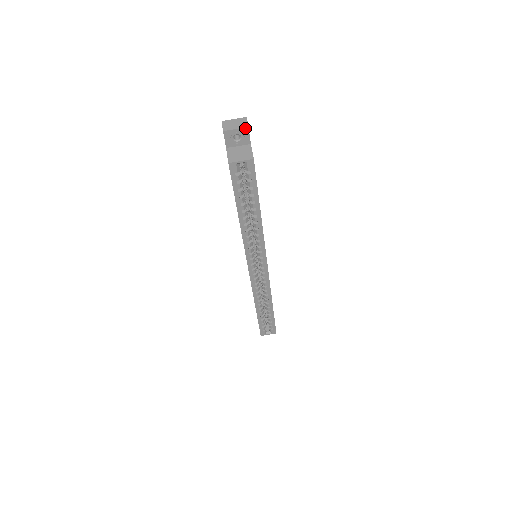
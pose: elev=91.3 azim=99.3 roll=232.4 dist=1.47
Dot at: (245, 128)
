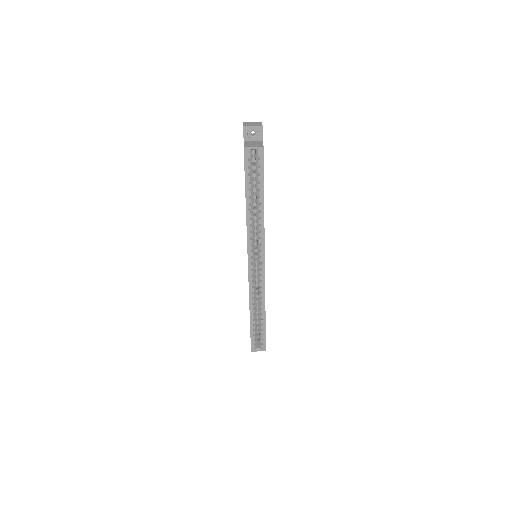
Dot at: (260, 126)
